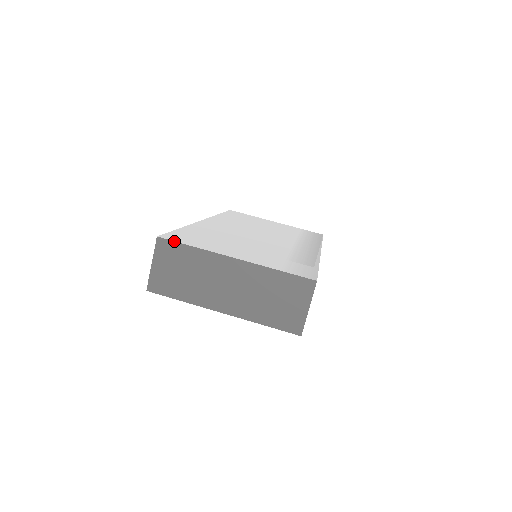
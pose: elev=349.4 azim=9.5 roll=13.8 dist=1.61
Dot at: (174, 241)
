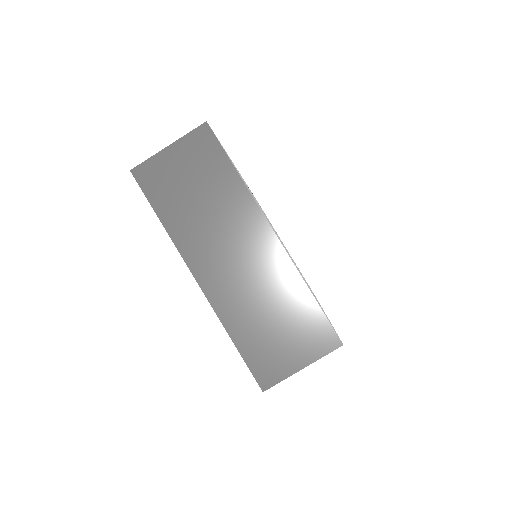
Dot at: occluded
